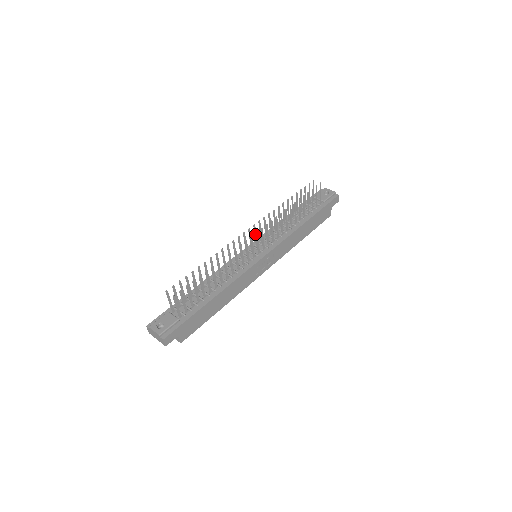
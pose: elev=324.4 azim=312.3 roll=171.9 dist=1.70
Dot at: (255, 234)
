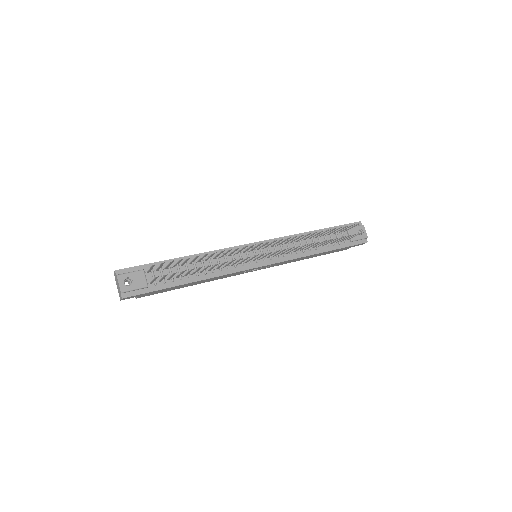
Dot at: (271, 243)
